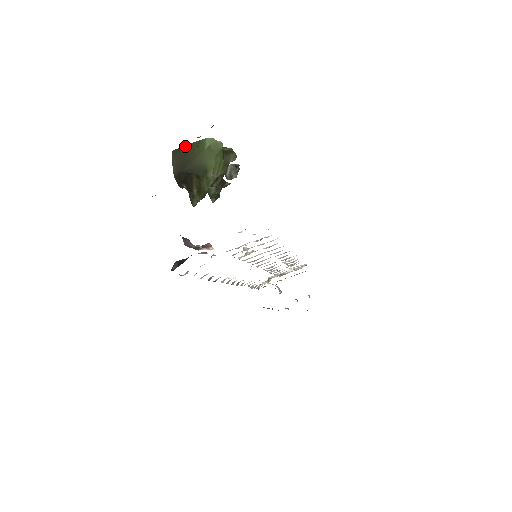
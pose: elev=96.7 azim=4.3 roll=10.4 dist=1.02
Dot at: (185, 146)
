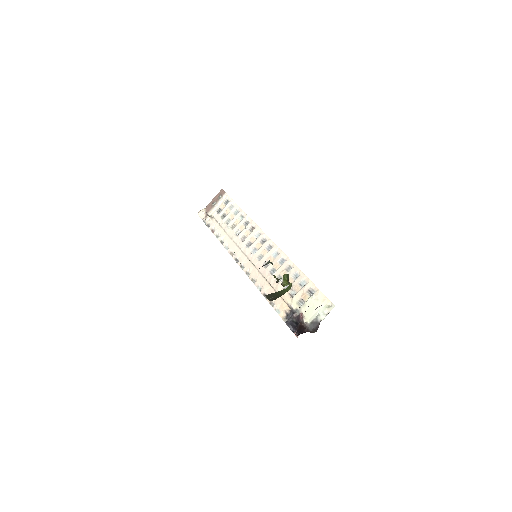
Dot at: (274, 293)
